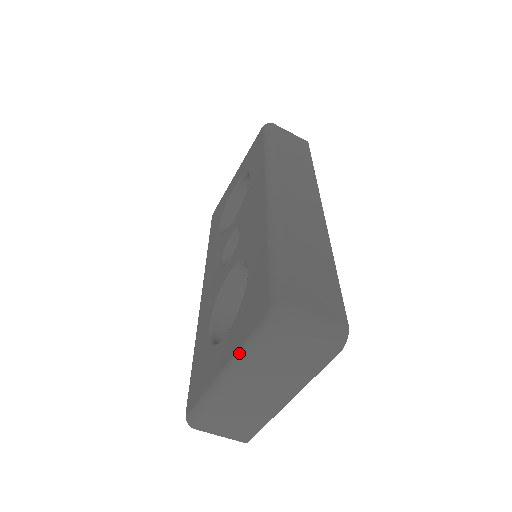
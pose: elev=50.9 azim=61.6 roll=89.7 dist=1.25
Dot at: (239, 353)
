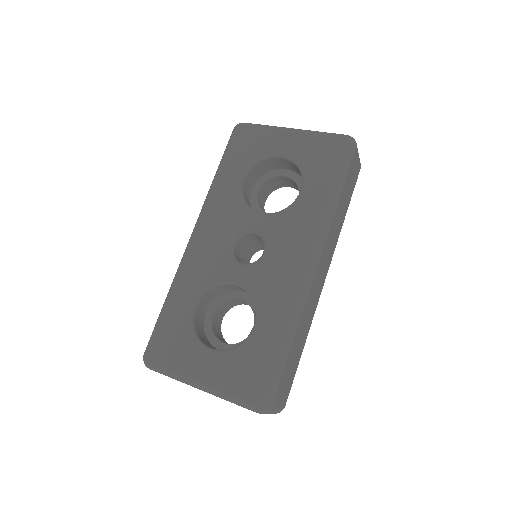
Dot at: (220, 392)
